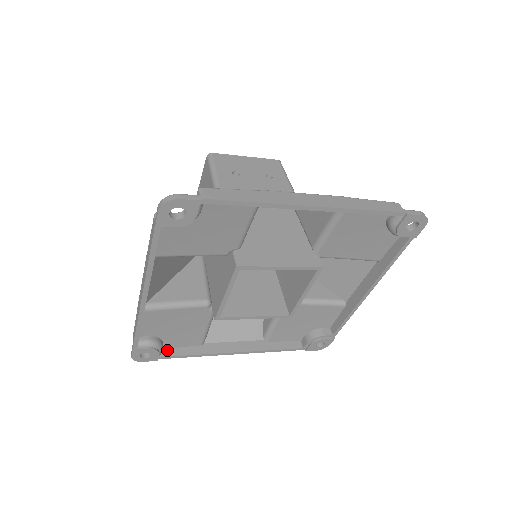
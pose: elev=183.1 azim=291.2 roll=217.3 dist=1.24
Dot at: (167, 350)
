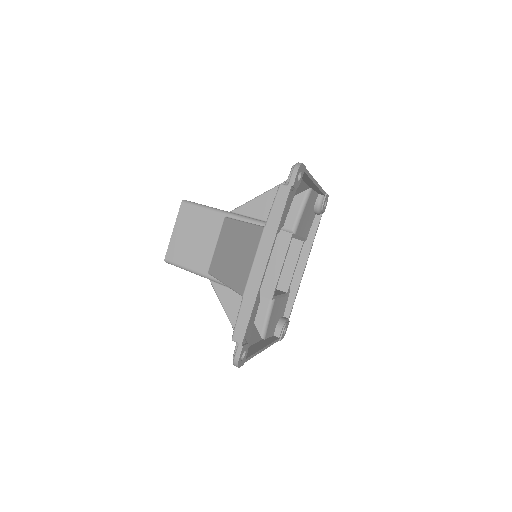
Dot at: occluded
